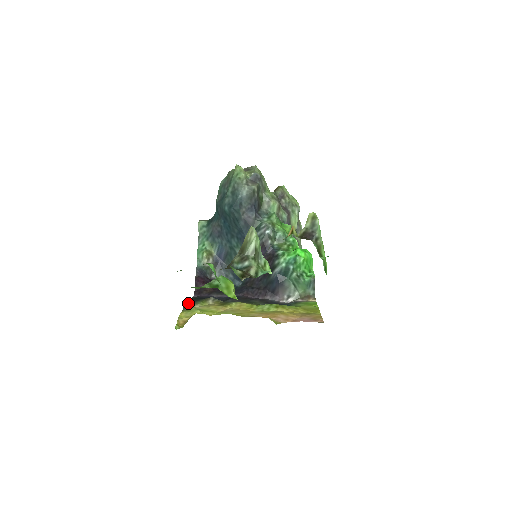
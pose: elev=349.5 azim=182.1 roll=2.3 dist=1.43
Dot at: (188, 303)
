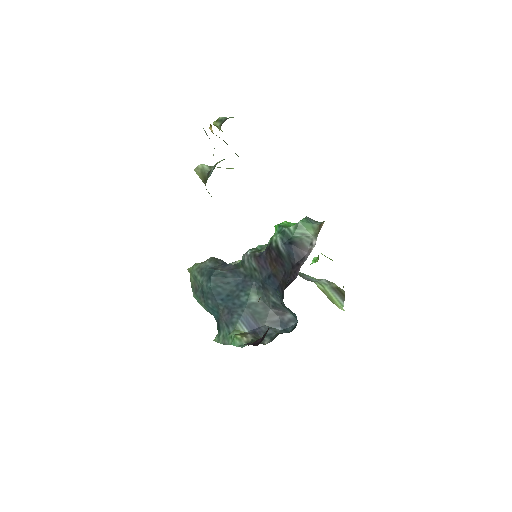
Dot at: occluded
